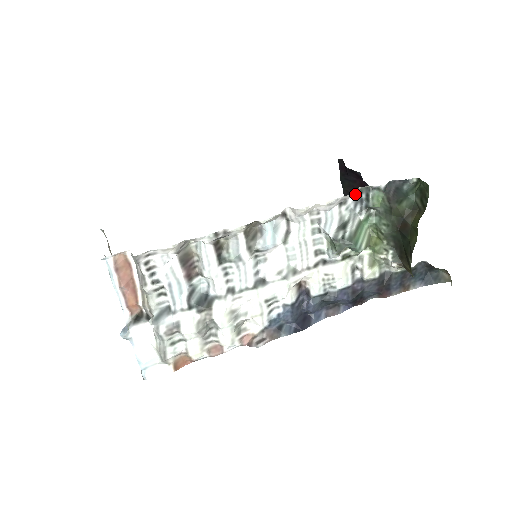
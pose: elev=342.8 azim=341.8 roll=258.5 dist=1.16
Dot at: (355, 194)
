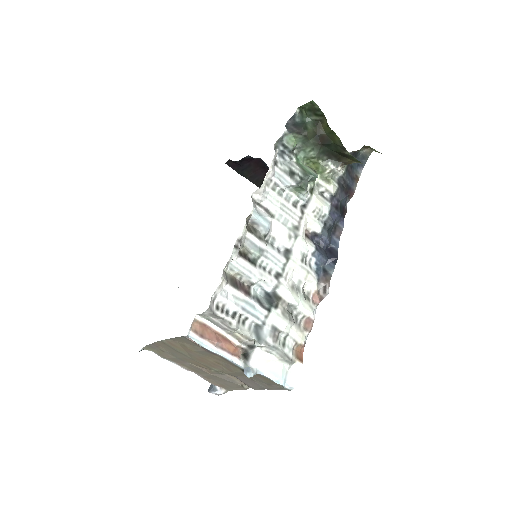
Dot at: (275, 152)
